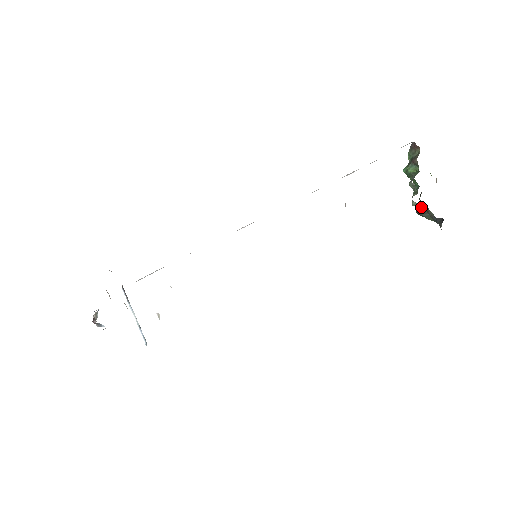
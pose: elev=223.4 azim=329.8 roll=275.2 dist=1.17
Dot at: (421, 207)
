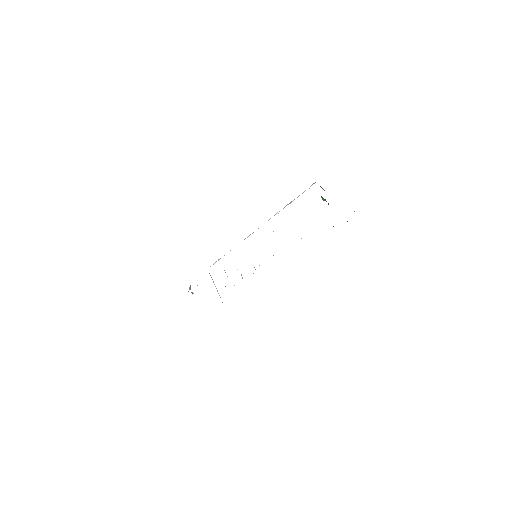
Dot at: occluded
